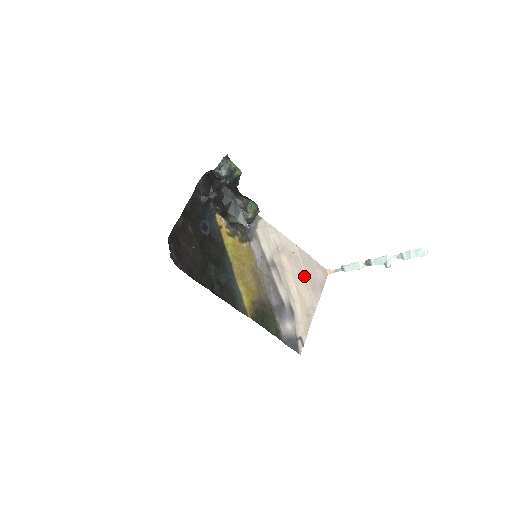
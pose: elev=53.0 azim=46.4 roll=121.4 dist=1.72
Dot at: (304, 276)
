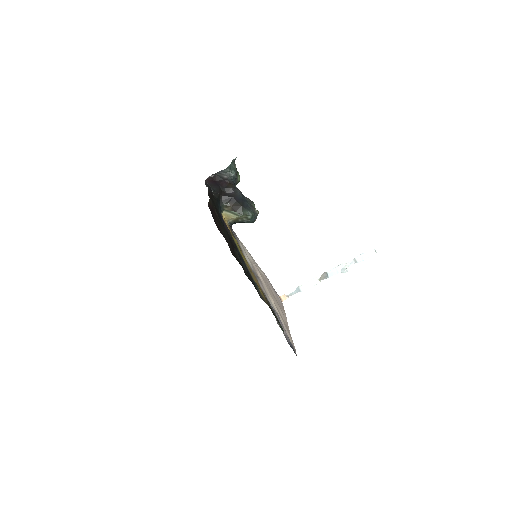
Dot at: (273, 295)
